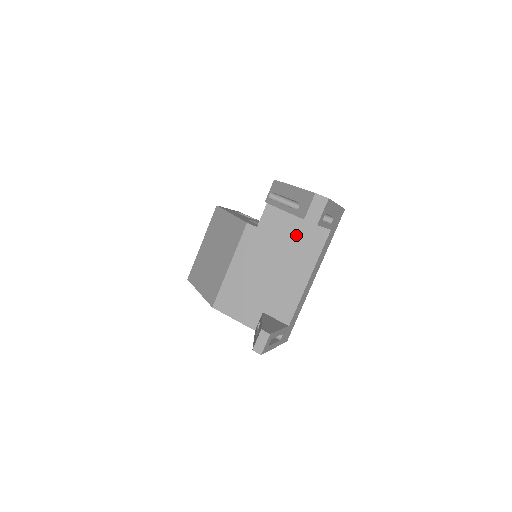
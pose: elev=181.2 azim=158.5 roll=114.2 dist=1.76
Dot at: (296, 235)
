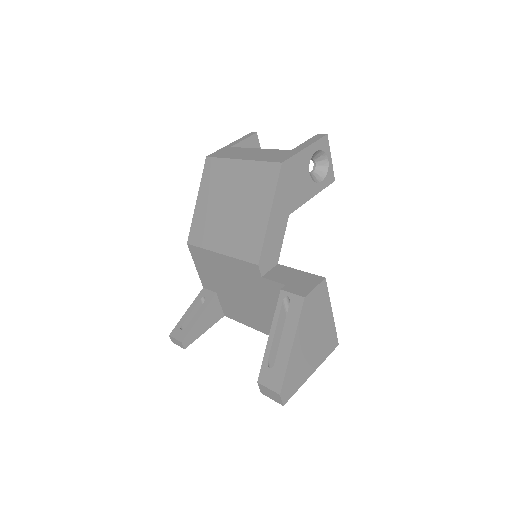
Dot at: occluded
